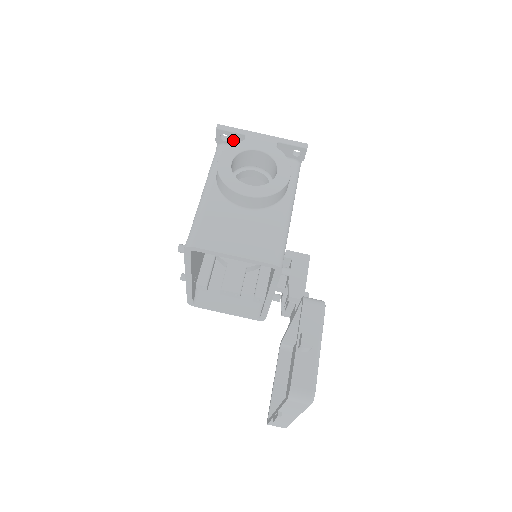
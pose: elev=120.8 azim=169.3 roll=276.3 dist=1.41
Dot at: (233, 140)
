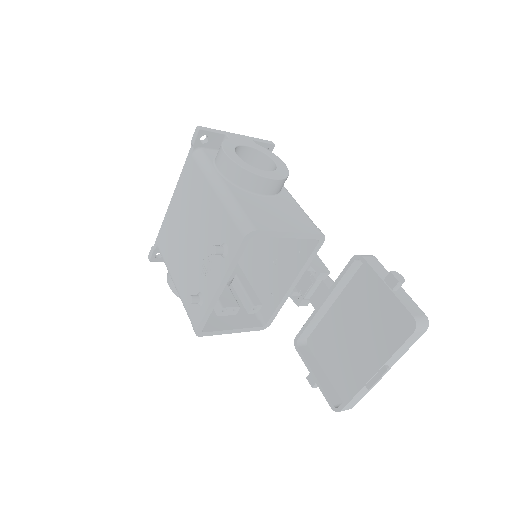
Dot at: (212, 142)
